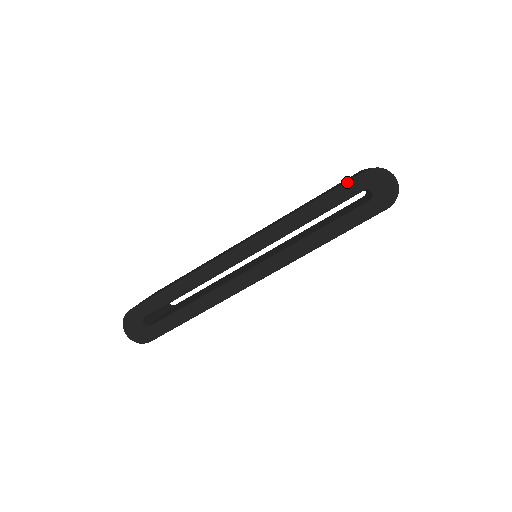
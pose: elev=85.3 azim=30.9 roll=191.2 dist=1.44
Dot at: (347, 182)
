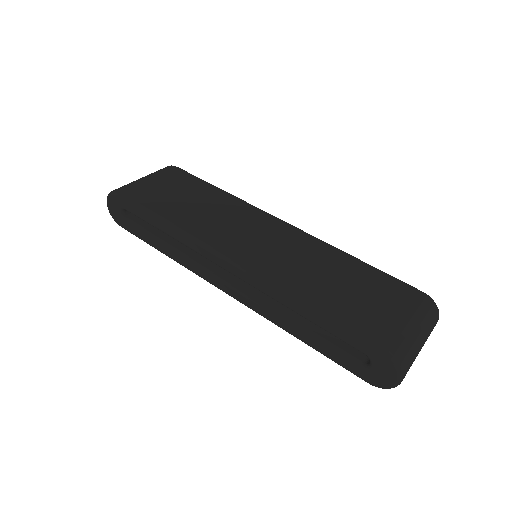
Dot at: (359, 335)
